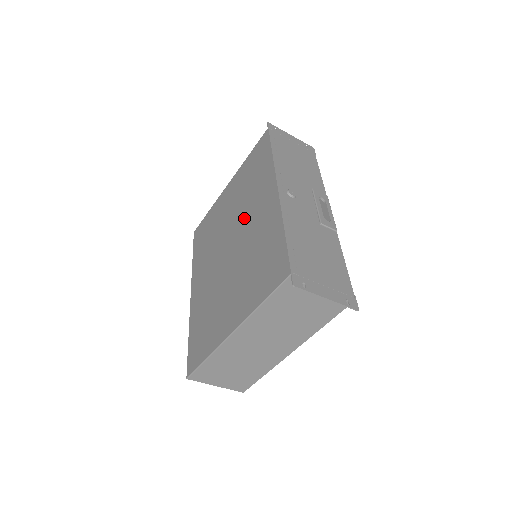
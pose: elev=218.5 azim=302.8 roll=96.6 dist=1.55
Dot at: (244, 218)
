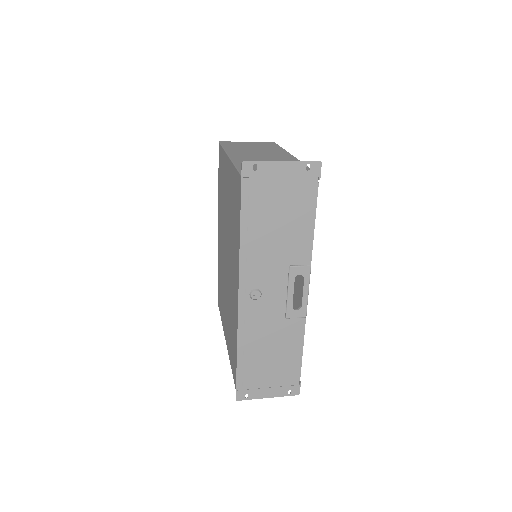
Dot at: (230, 256)
